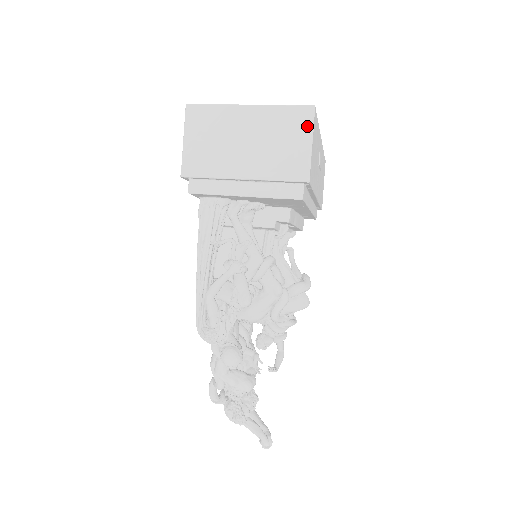
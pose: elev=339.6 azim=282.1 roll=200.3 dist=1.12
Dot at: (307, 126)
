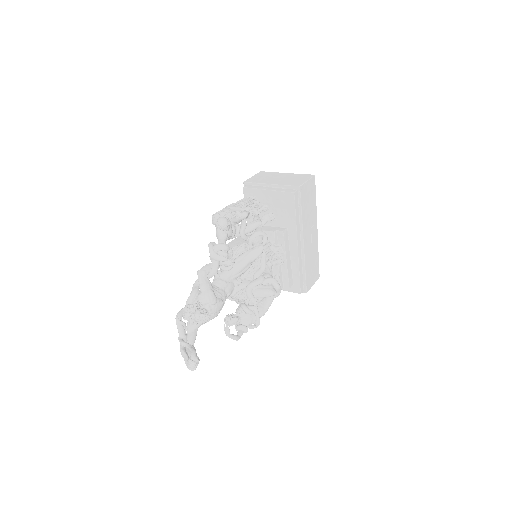
Dot at: (308, 178)
